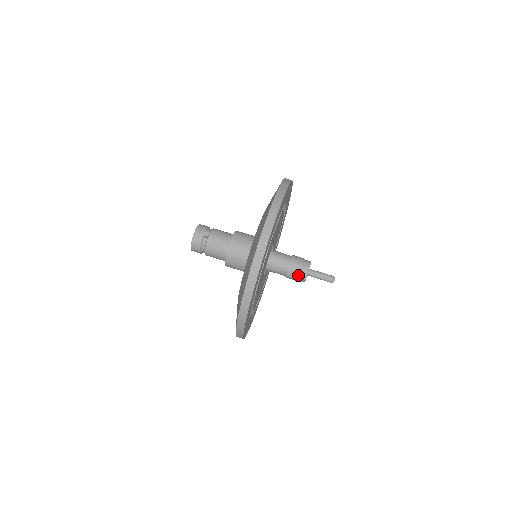
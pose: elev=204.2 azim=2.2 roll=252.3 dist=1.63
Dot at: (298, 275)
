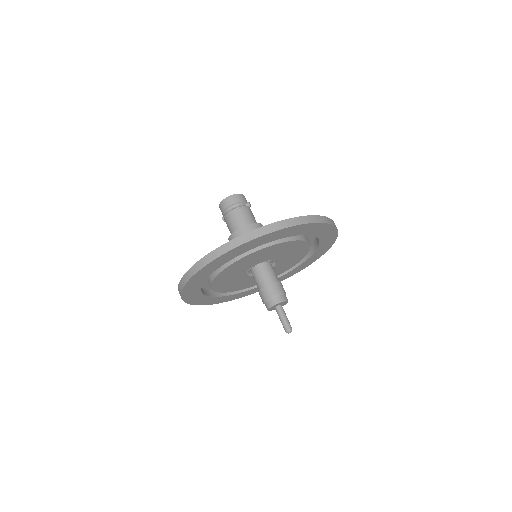
Dot at: (278, 294)
